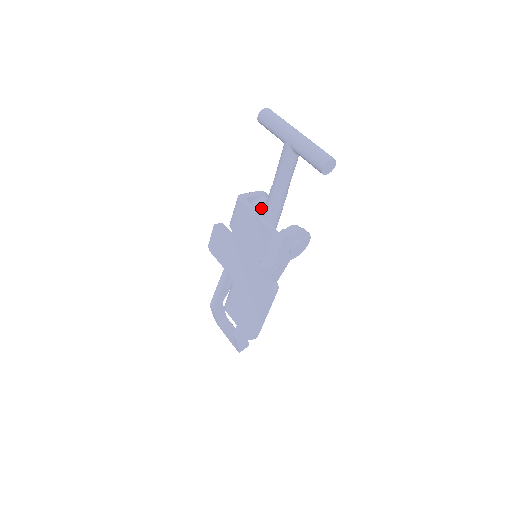
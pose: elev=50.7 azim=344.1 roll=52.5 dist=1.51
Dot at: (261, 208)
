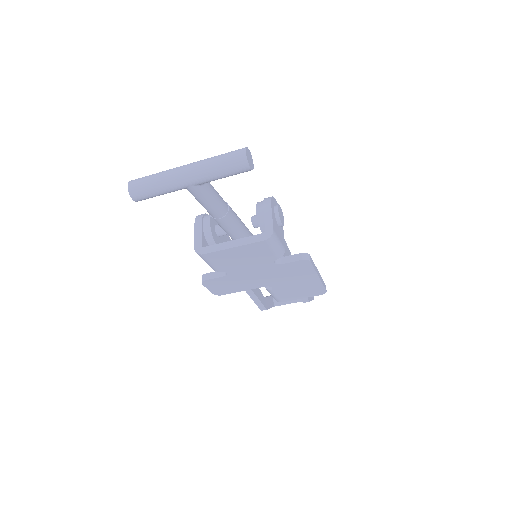
Dot at: (214, 231)
